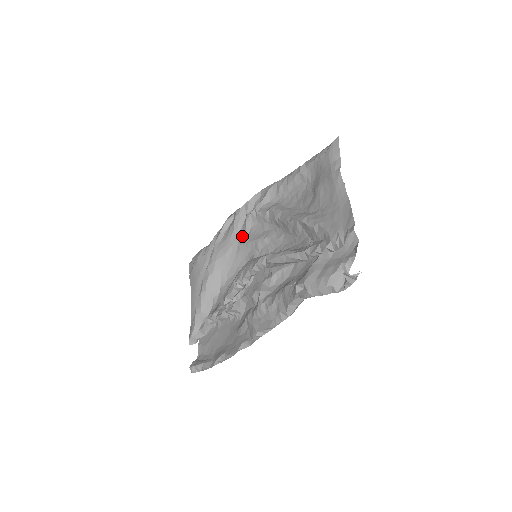
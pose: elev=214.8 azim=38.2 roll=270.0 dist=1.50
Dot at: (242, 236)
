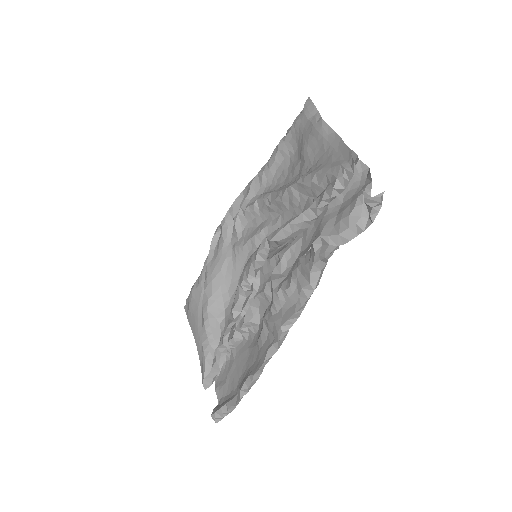
Dot at: (235, 243)
